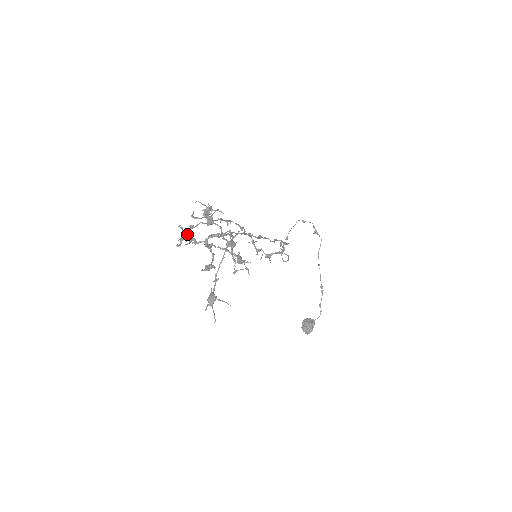
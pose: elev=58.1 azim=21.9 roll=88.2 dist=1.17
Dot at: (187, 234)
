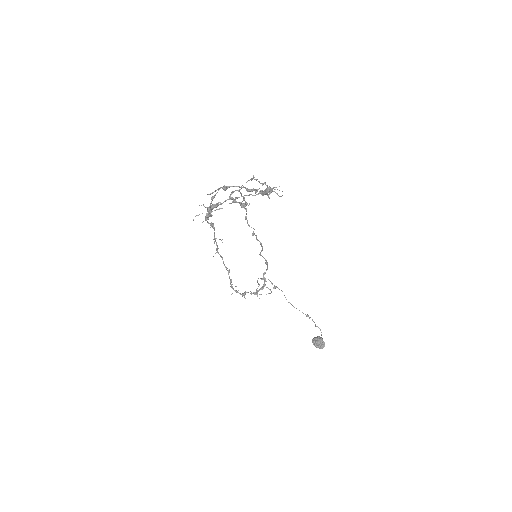
Dot at: (210, 208)
